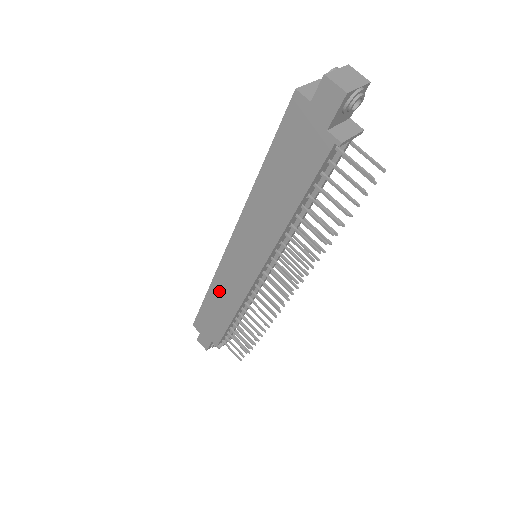
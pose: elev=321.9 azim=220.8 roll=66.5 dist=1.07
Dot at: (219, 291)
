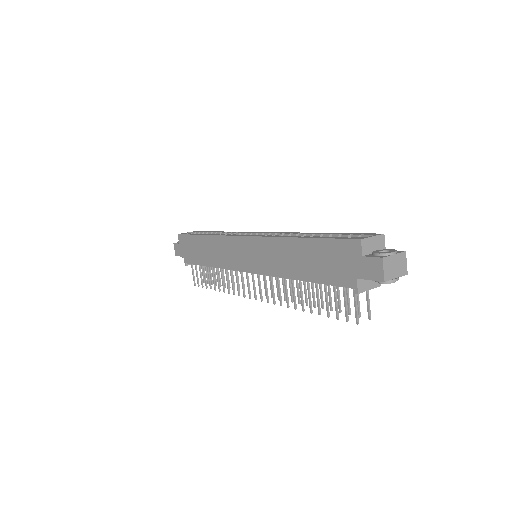
Dot at: (214, 245)
